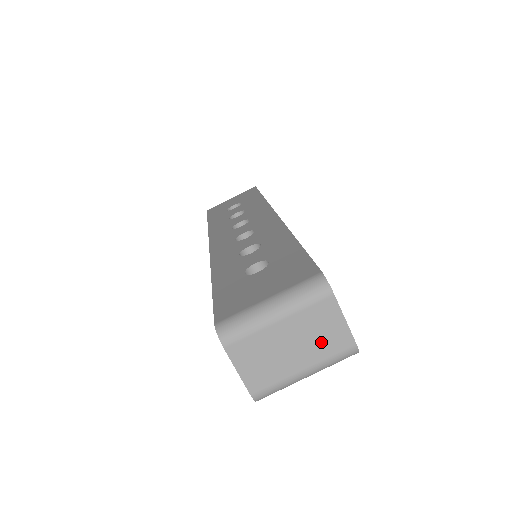
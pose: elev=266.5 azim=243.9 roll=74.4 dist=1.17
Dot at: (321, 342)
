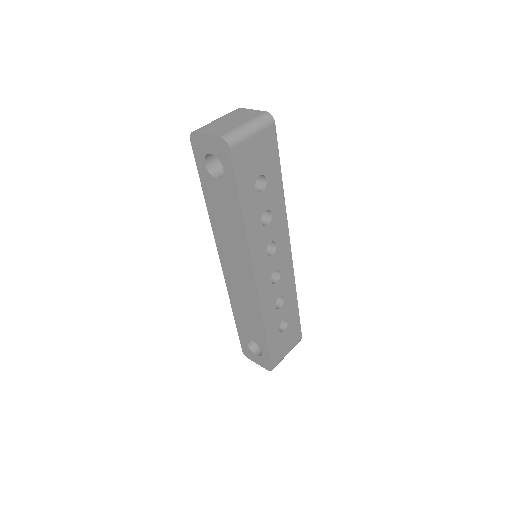
Dot at: (246, 116)
